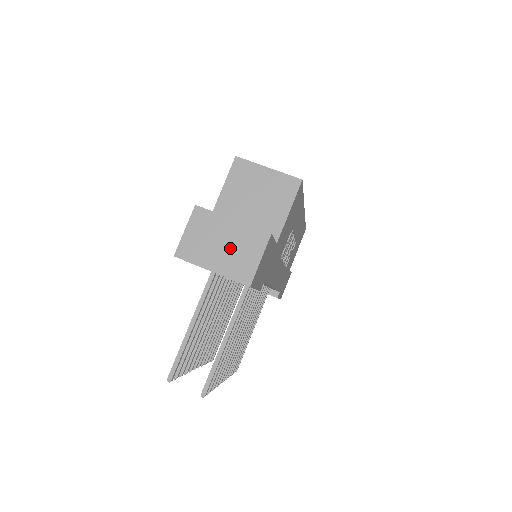
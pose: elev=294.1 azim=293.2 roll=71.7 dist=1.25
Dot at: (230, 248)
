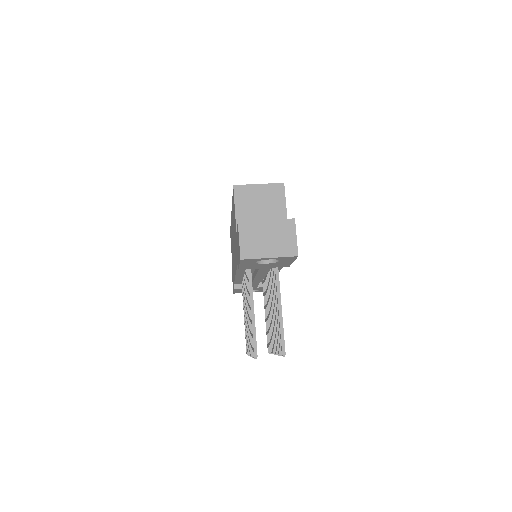
Dot at: (274, 238)
